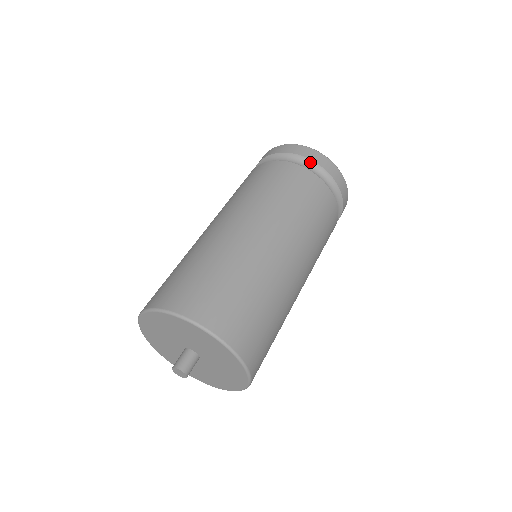
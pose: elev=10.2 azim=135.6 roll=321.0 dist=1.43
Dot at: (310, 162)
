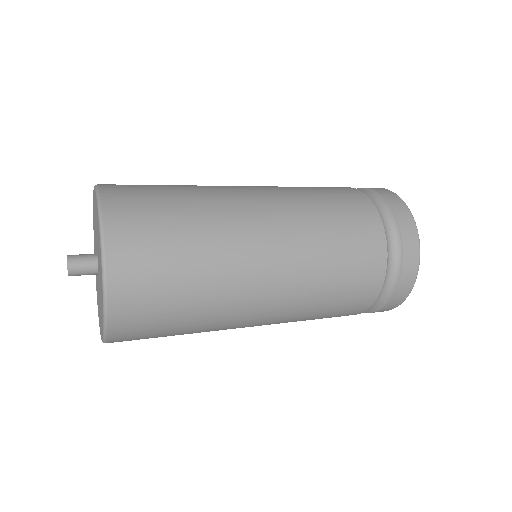
Dot at: (398, 237)
